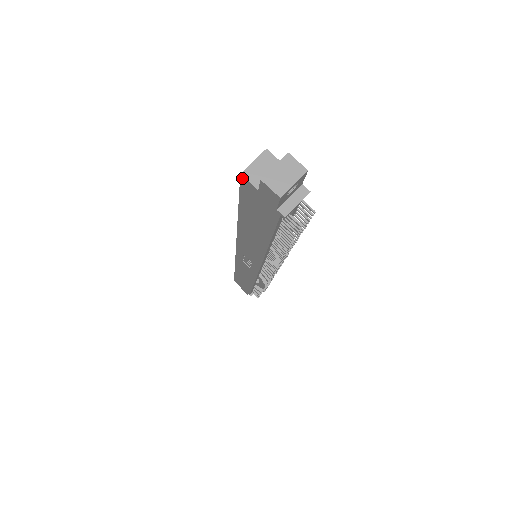
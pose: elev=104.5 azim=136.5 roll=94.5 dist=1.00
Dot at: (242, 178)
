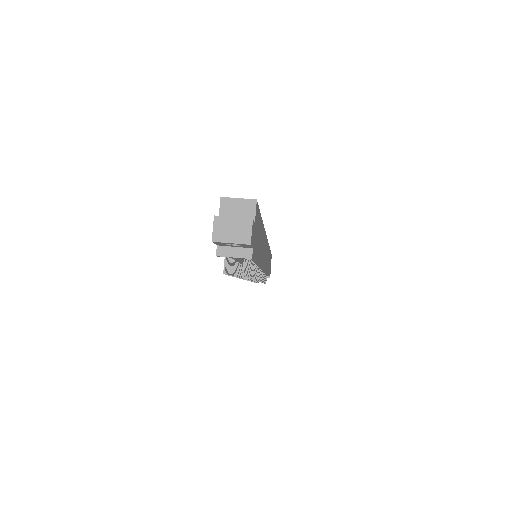
Dot at: (221, 201)
